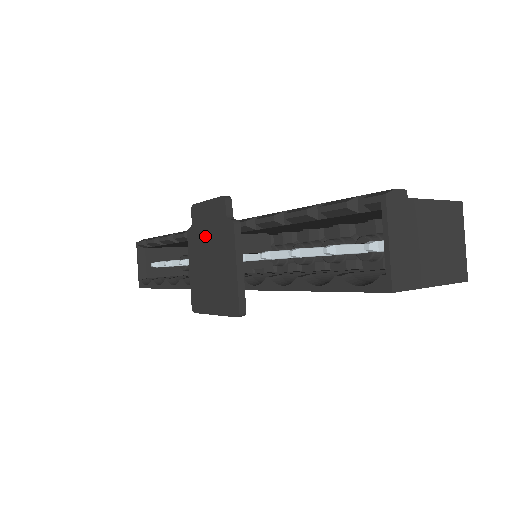
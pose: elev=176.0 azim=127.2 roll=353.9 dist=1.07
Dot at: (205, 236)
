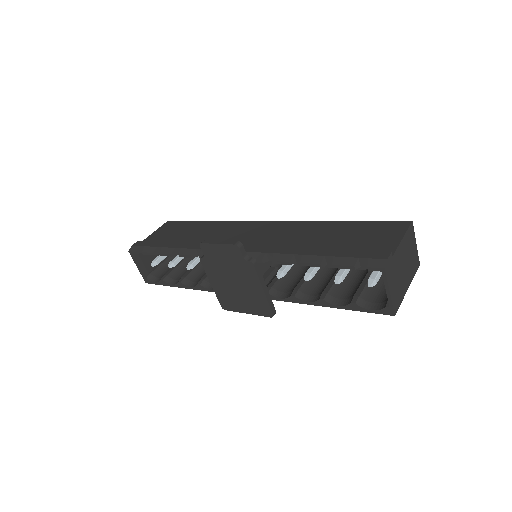
Dot at: (223, 267)
